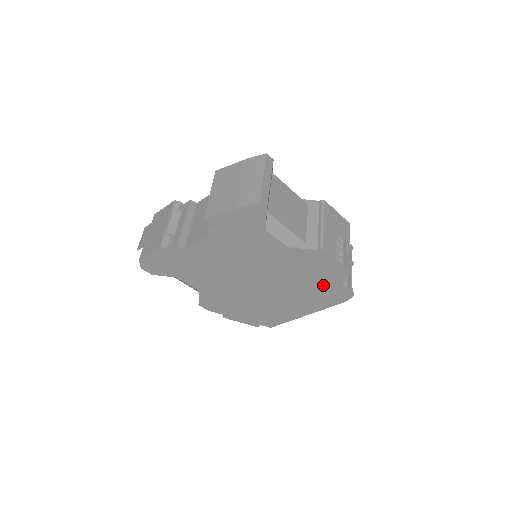
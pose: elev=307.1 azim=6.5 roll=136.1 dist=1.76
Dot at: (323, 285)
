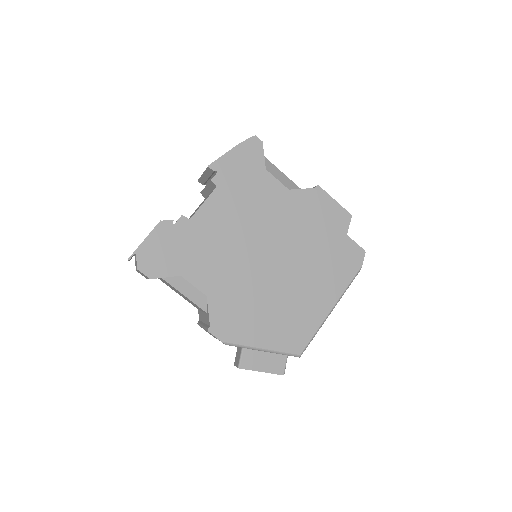
Dot at: (333, 243)
